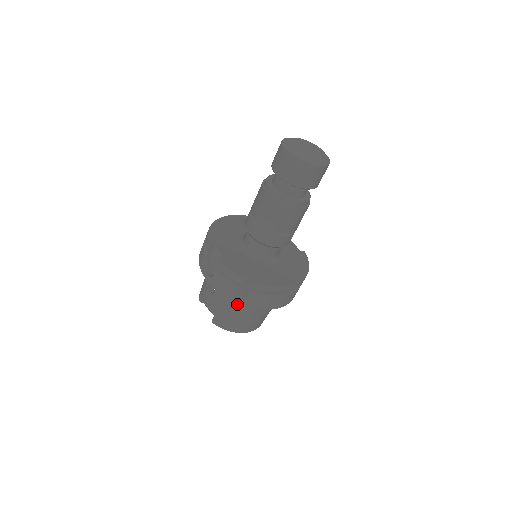
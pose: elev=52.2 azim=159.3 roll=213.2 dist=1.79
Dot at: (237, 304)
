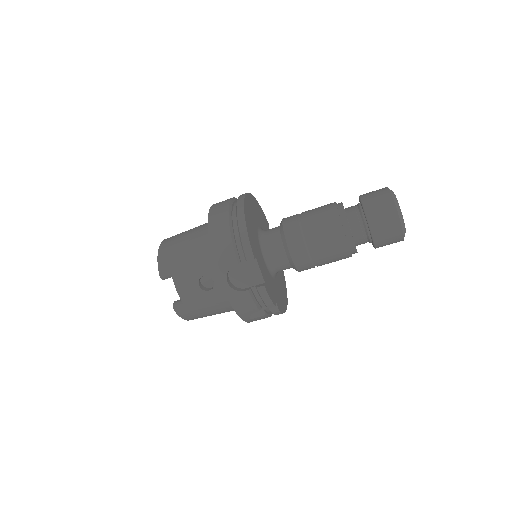
Dot at: (226, 308)
